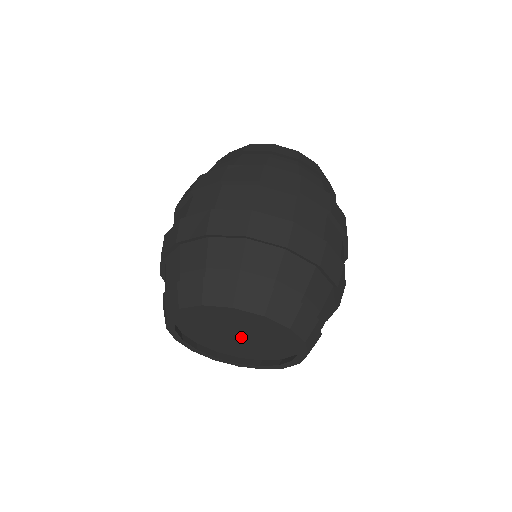
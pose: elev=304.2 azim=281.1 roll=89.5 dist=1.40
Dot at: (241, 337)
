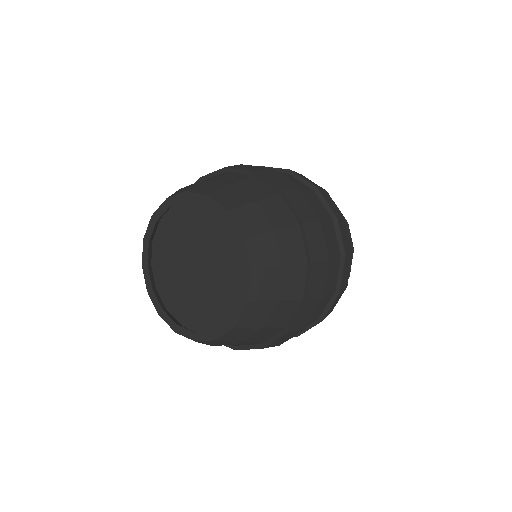
Dot at: (195, 275)
